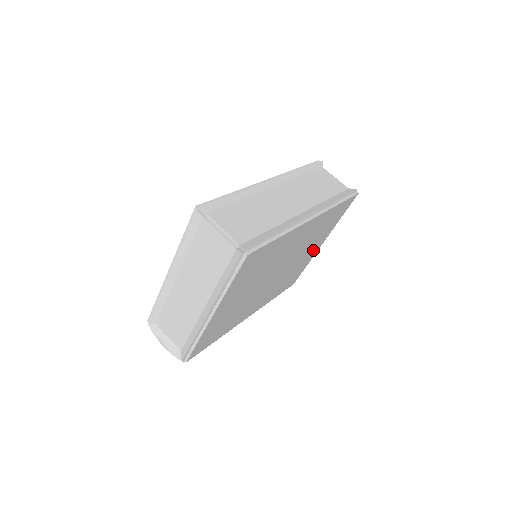
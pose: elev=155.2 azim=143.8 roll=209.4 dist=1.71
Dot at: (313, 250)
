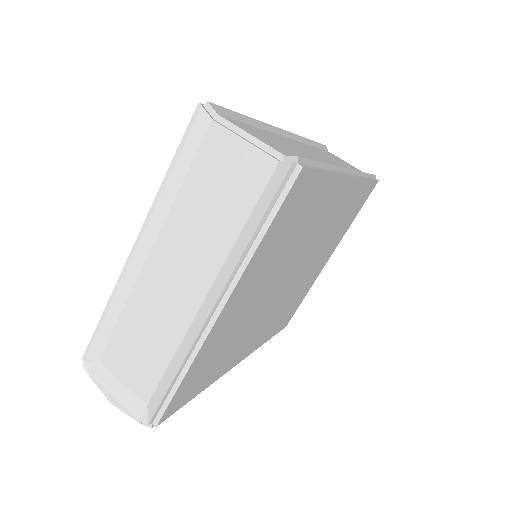
Dot at: (320, 264)
